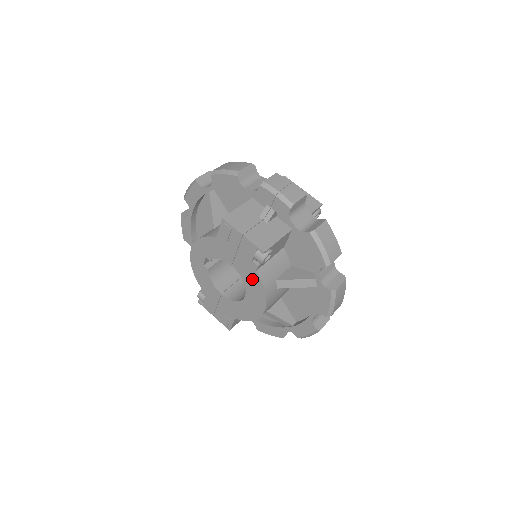
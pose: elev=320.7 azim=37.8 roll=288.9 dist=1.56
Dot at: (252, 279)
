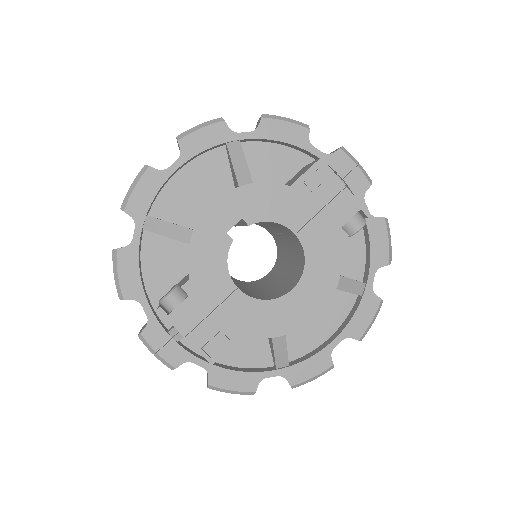
Dot at: (325, 257)
